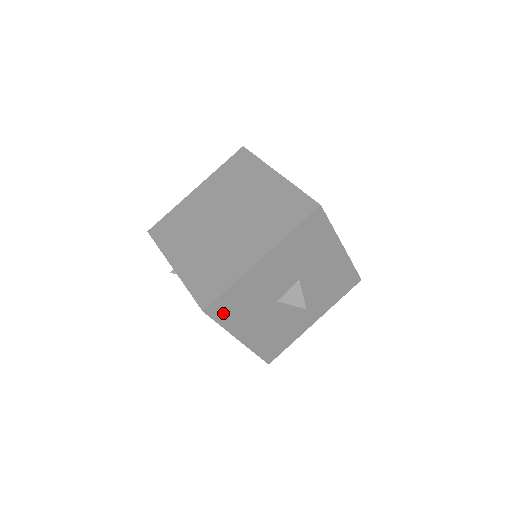
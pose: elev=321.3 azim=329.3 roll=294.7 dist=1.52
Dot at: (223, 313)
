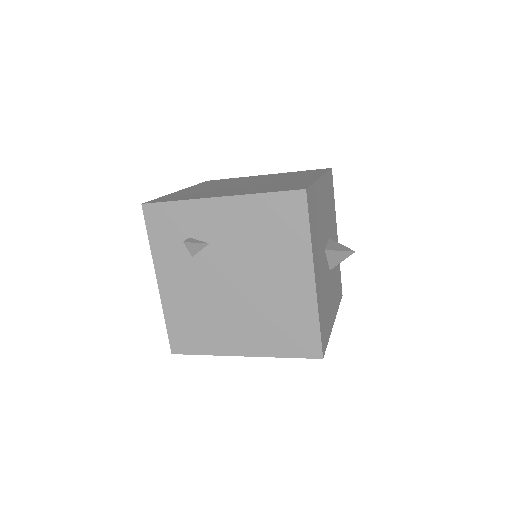
Dot at: (311, 214)
